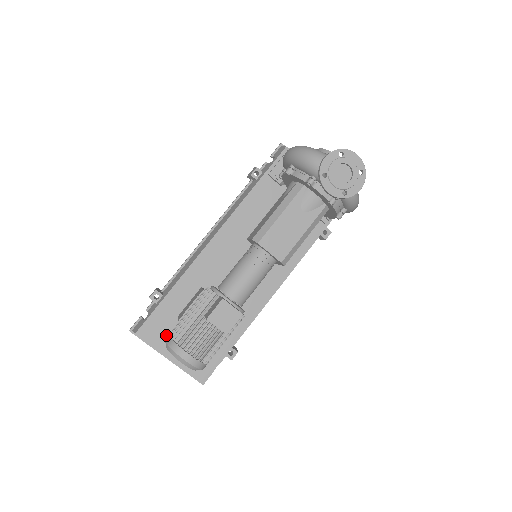
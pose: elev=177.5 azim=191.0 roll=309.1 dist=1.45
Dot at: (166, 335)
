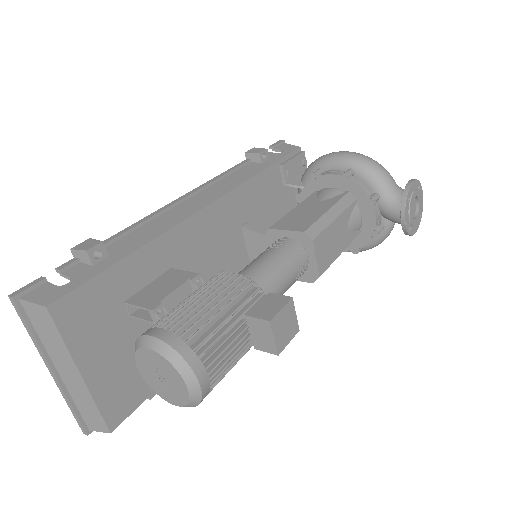
Dot at: (94, 328)
